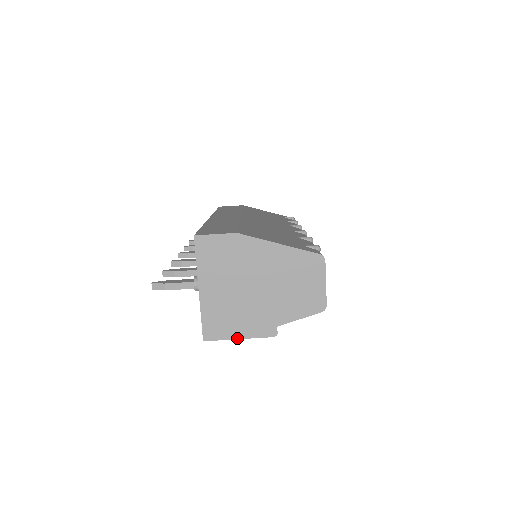
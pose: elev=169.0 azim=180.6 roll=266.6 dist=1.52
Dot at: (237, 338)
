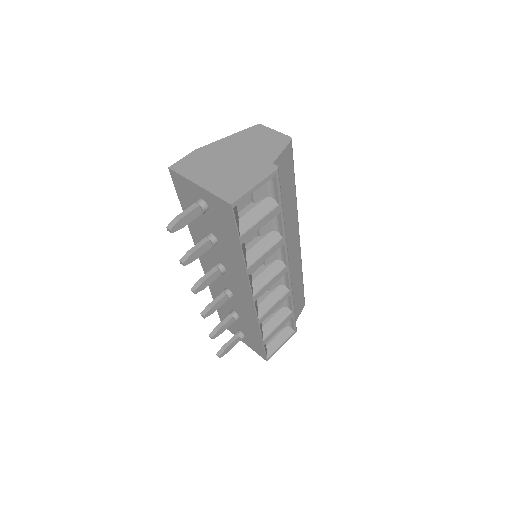
Dot at: (253, 187)
